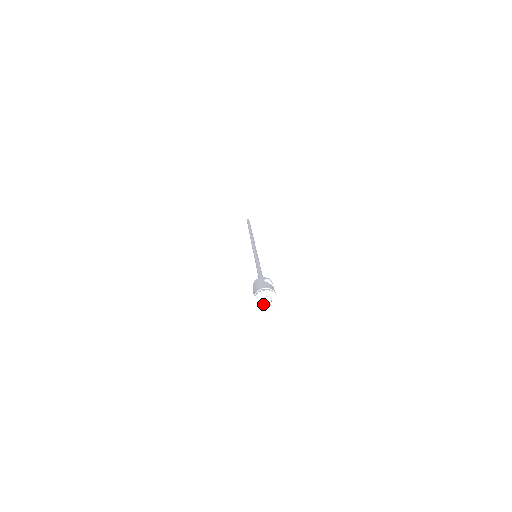
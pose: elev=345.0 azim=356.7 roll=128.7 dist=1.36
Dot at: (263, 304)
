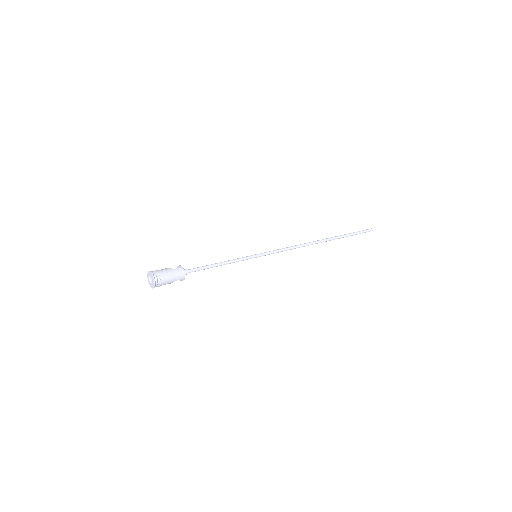
Dot at: occluded
